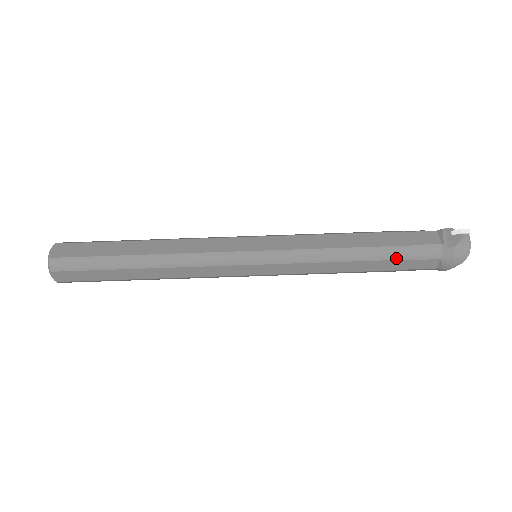
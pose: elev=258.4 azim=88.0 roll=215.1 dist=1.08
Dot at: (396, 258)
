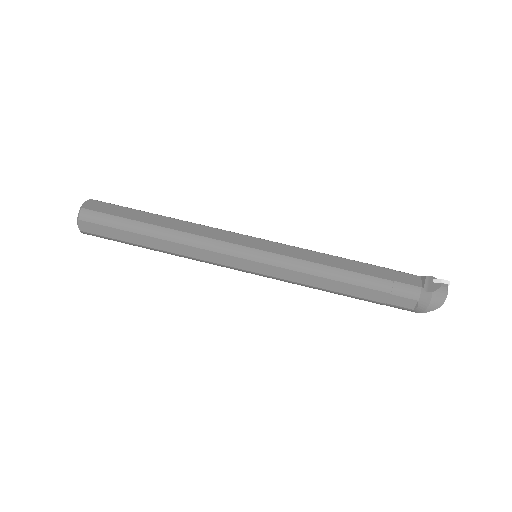
Dot at: (378, 289)
